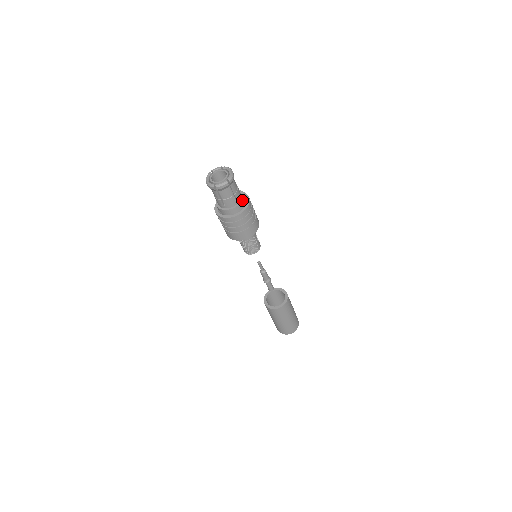
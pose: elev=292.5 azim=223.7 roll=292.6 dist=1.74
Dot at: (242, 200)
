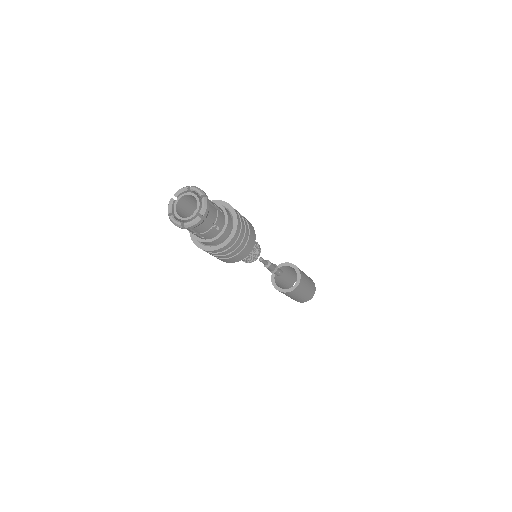
Dot at: (227, 224)
